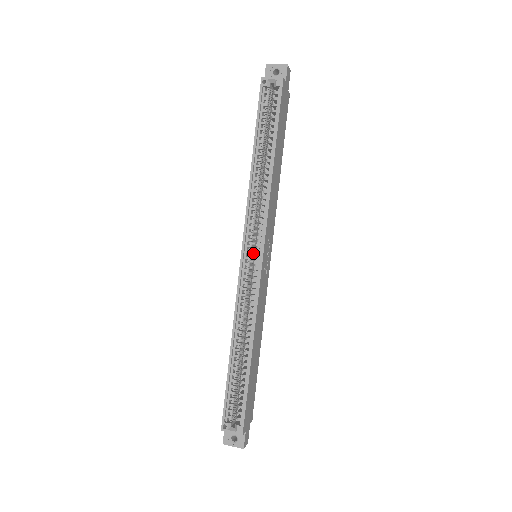
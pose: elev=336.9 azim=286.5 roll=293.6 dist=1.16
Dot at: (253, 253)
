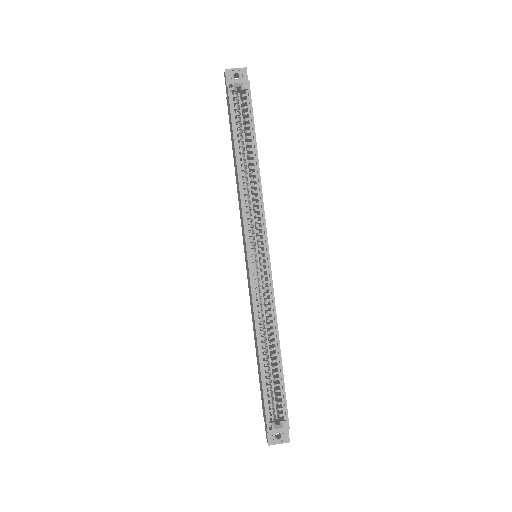
Dot at: (254, 254)
